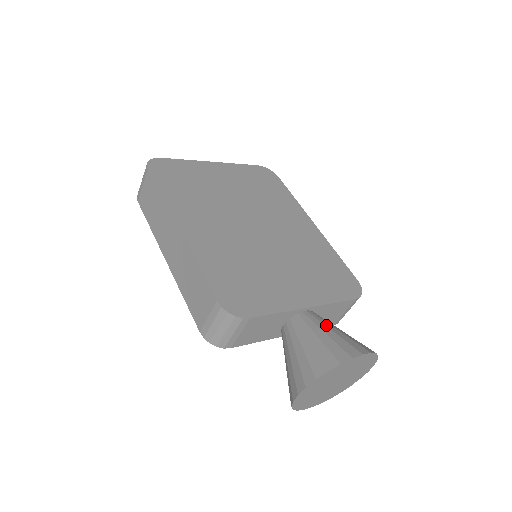
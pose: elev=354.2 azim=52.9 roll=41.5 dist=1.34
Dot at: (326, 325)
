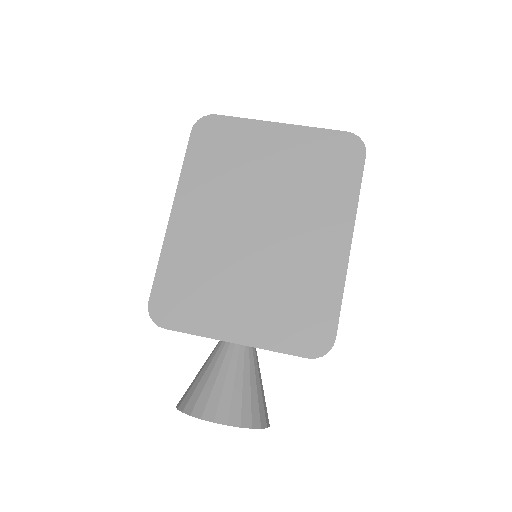
Dot at: (229, 371)
